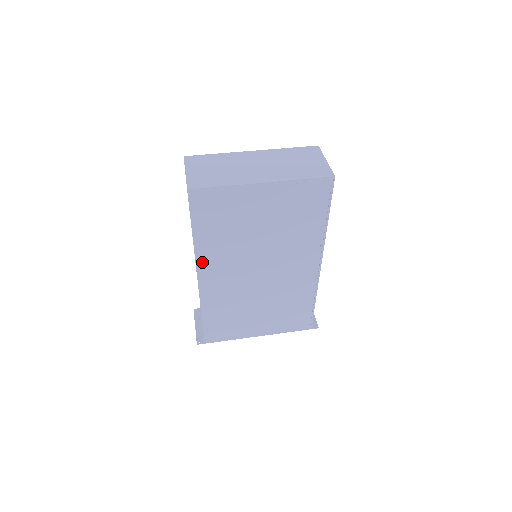
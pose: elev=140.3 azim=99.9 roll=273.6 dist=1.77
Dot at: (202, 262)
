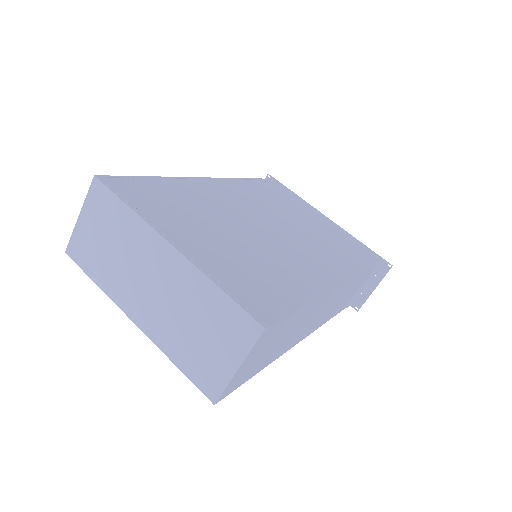
Dot at: occluded
